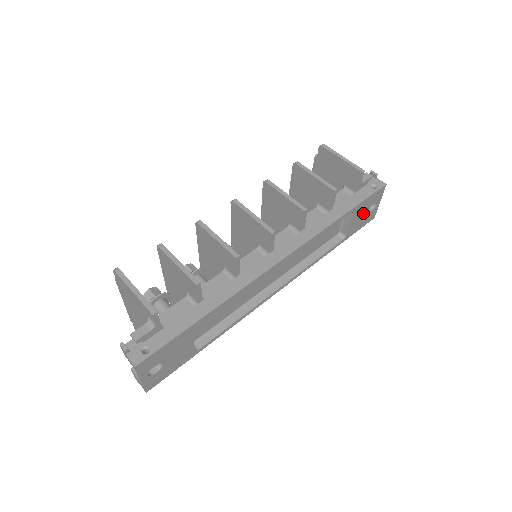
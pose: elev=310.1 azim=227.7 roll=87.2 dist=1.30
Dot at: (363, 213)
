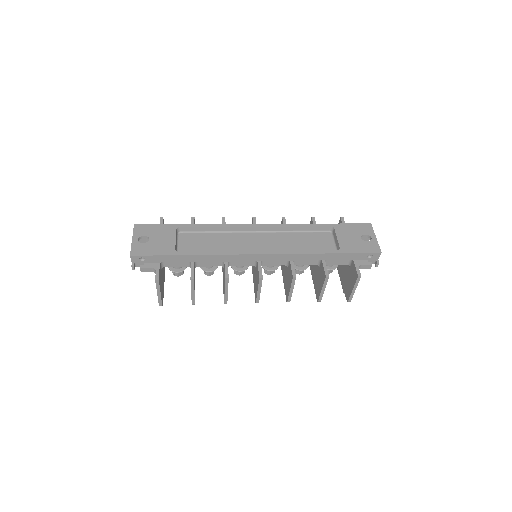
Dot at: (353, 237)
